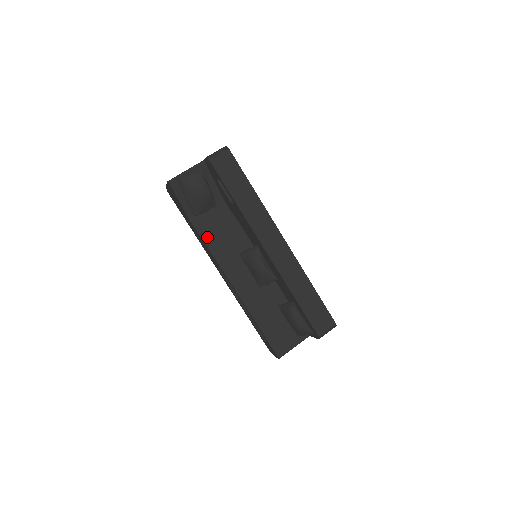
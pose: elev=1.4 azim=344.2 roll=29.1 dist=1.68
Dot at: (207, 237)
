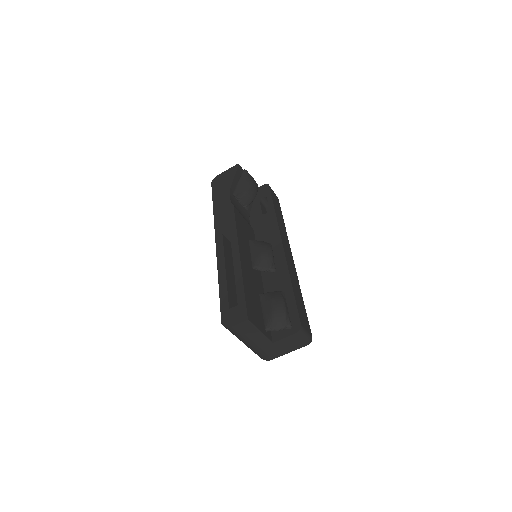
Dot at: occluded
